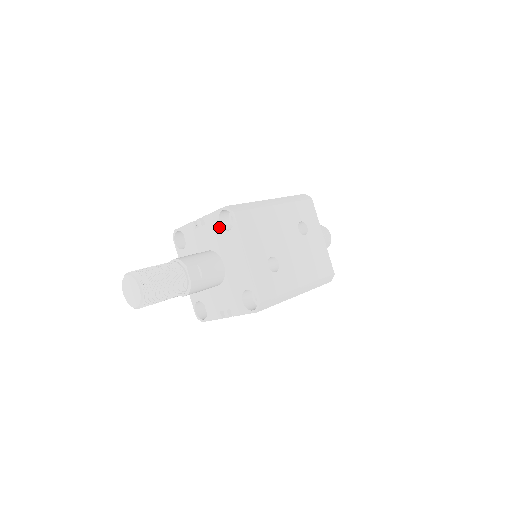
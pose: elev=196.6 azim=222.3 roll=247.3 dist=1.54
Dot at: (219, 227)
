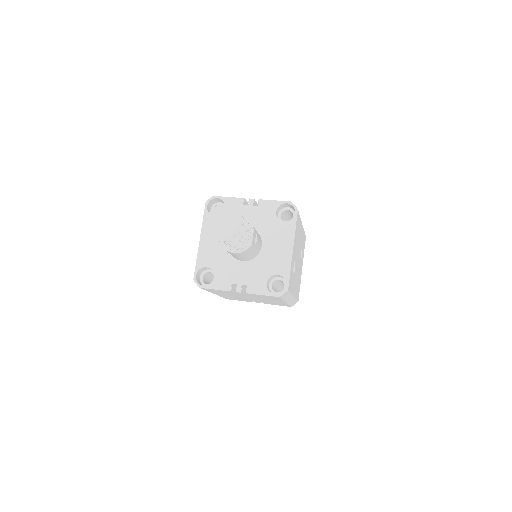
Dot at: (274, 214)
